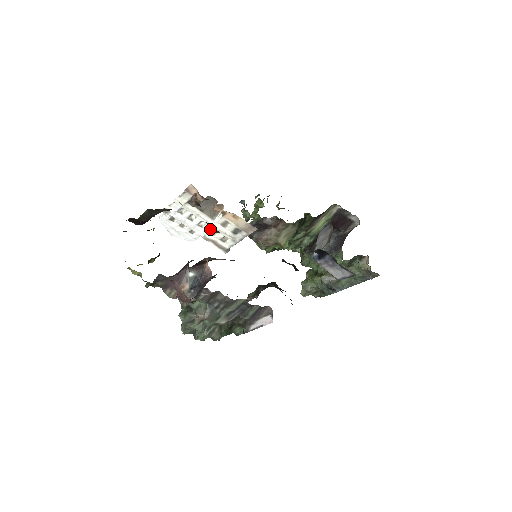
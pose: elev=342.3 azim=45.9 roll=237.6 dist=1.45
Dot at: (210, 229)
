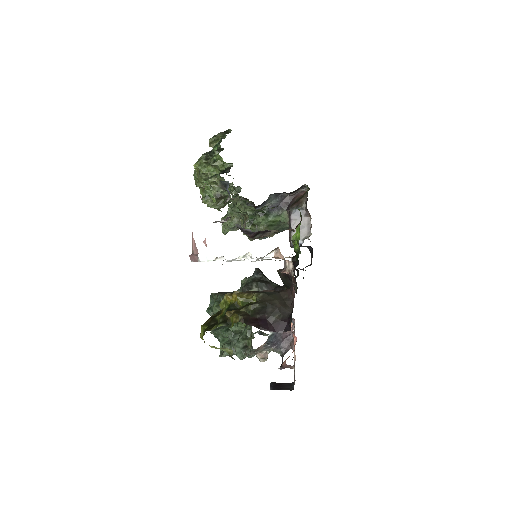
Dot at: occluded
